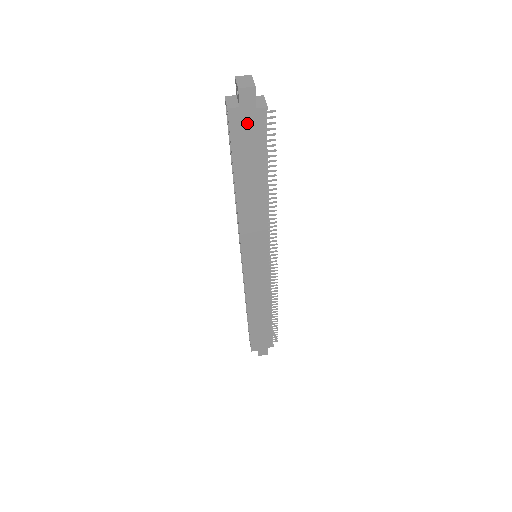
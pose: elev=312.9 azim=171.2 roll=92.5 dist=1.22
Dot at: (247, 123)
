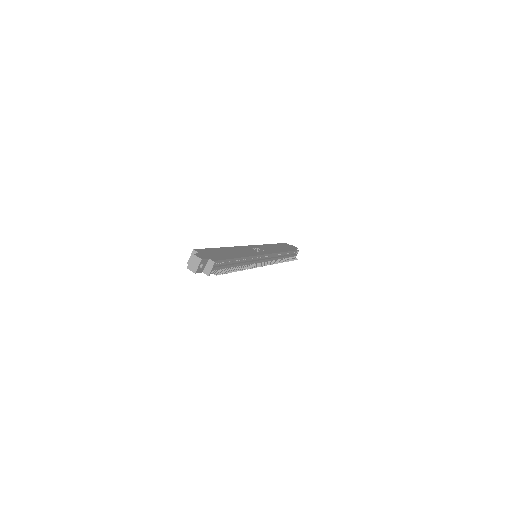
Dot at: occluded
